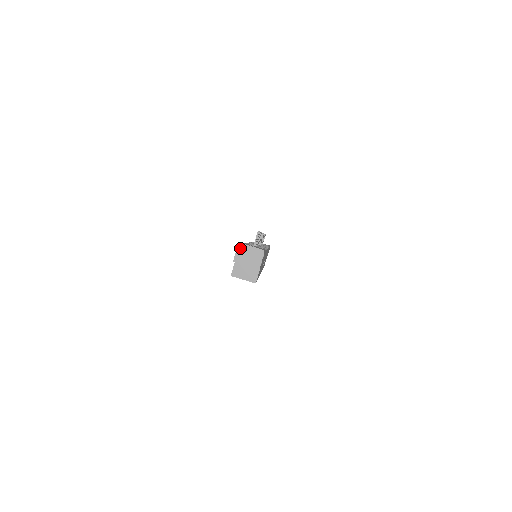
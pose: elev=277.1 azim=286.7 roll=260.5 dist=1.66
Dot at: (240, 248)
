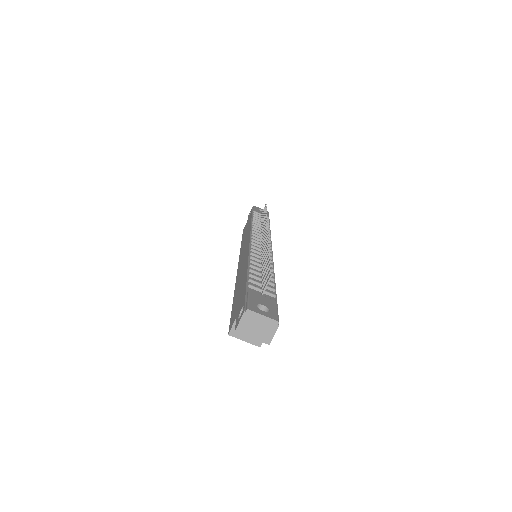
Dot at: (247, 316)
